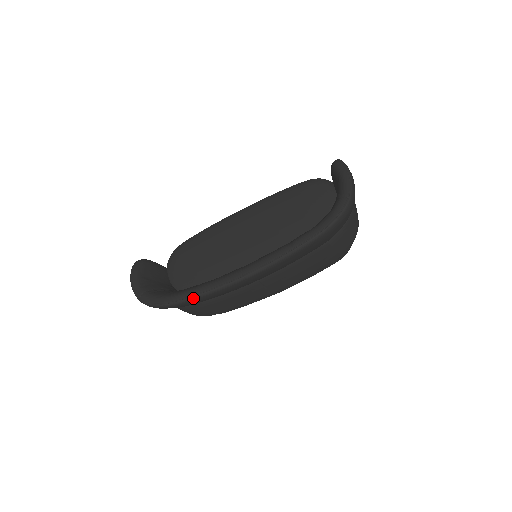
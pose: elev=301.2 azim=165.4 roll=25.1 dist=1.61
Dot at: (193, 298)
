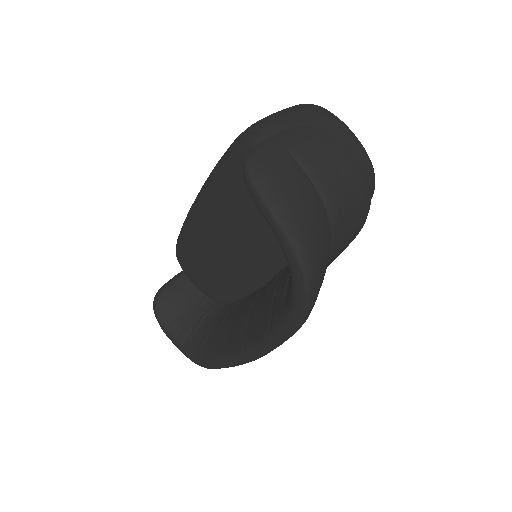
Dot at: occluded
